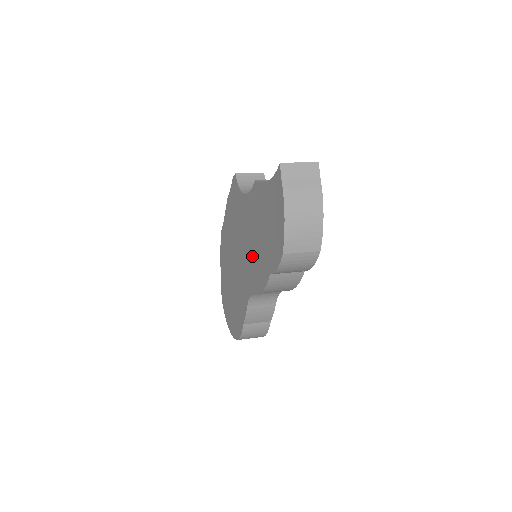
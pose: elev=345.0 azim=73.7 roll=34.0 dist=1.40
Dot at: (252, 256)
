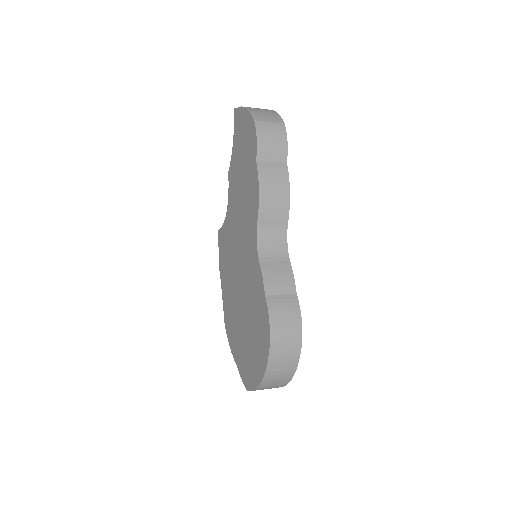
Dot at: (245, 212)
